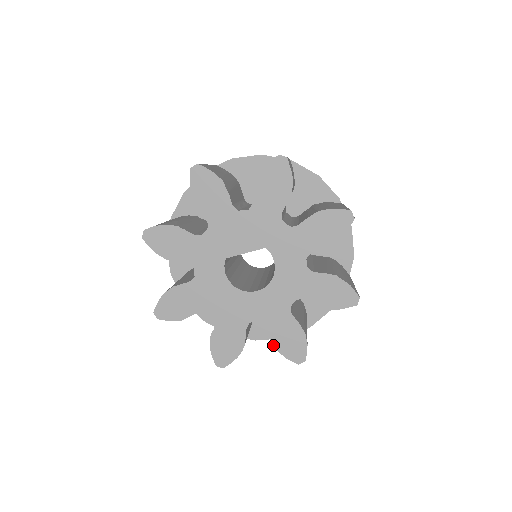
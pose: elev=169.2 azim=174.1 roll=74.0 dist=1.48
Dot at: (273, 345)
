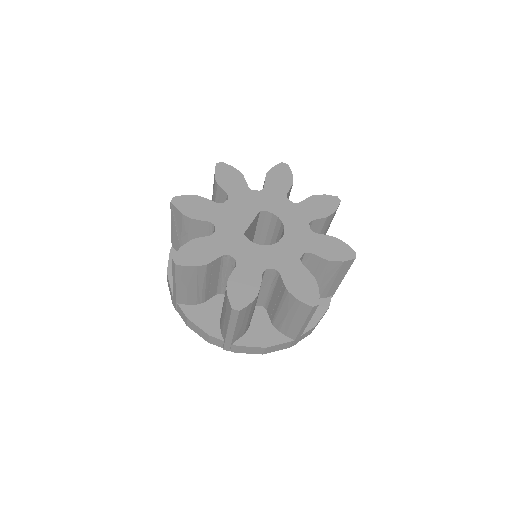
Dot at: (328, 260)
